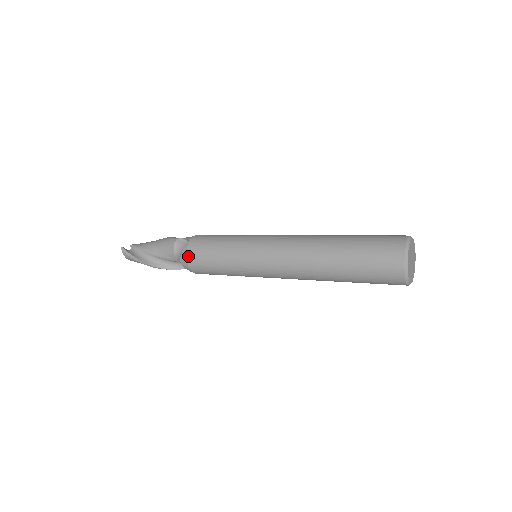
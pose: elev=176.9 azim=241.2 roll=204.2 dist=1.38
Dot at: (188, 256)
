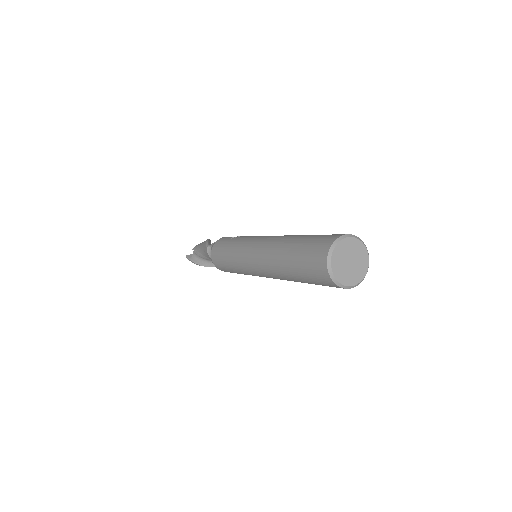
Dot at: (215, 266)
